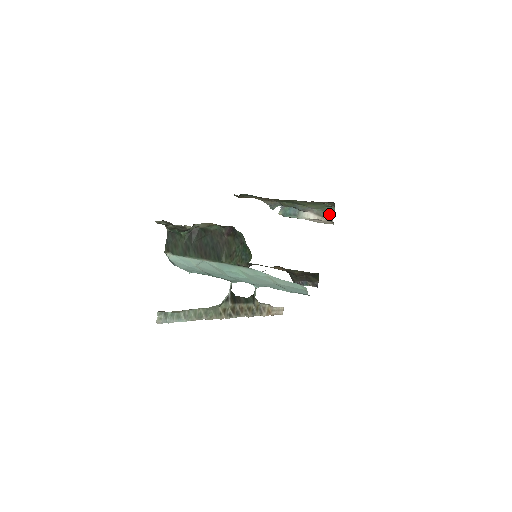
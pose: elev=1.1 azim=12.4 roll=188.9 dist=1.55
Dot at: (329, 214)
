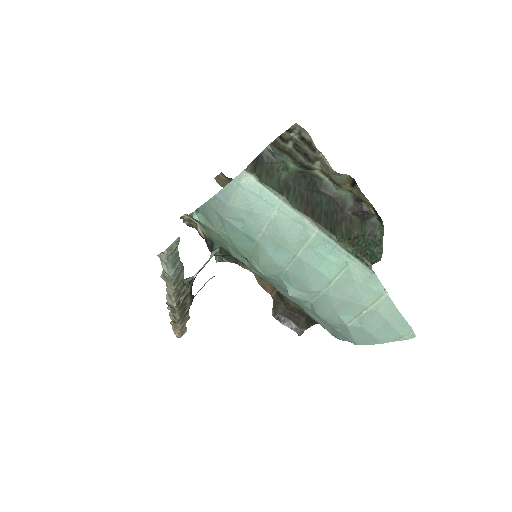
Dot at: occluded
